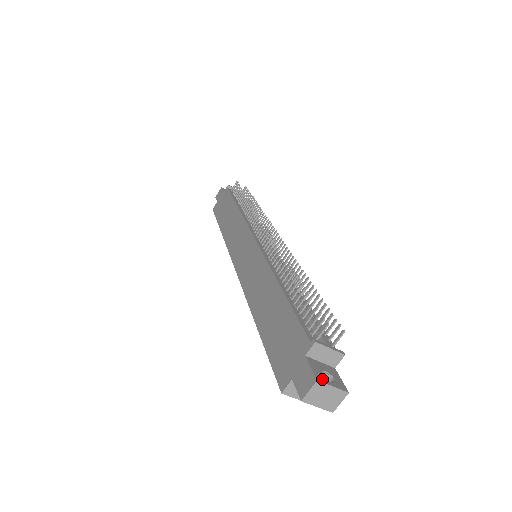
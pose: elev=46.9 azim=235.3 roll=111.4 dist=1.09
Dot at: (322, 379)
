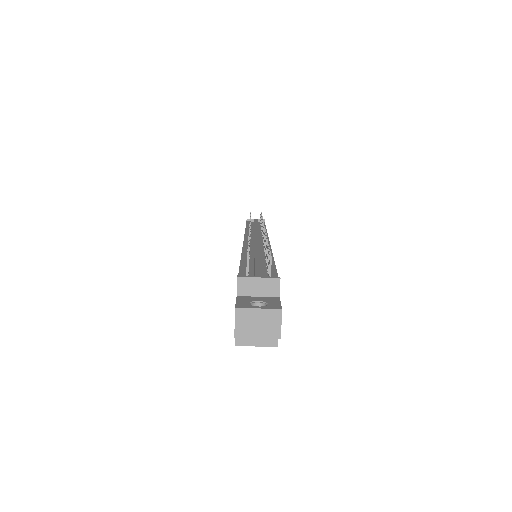
Dot at: (245, 306)
